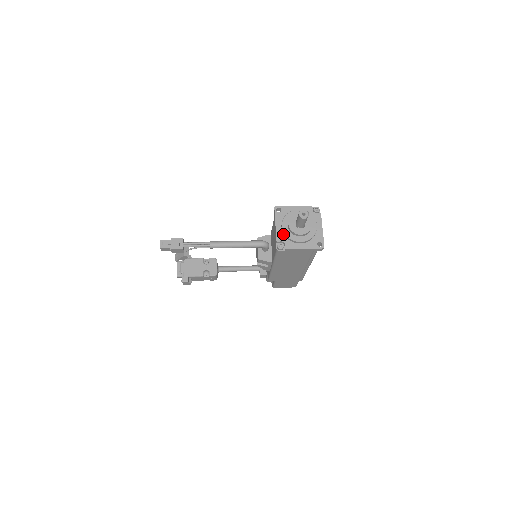
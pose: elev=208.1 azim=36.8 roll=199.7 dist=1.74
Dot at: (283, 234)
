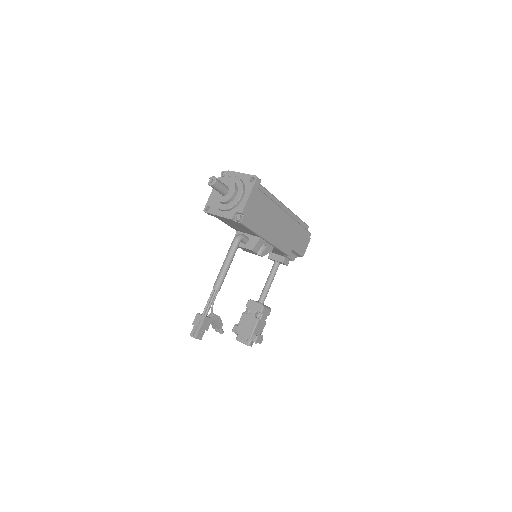
Dot at: (228, 211)
